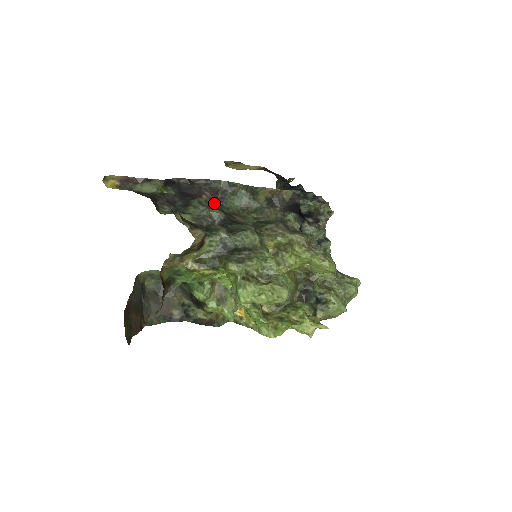
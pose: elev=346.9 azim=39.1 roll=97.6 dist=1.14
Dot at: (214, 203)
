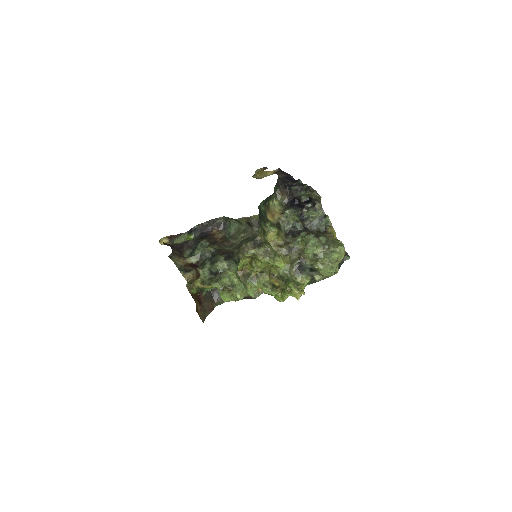
Dot at: (219, 234)
